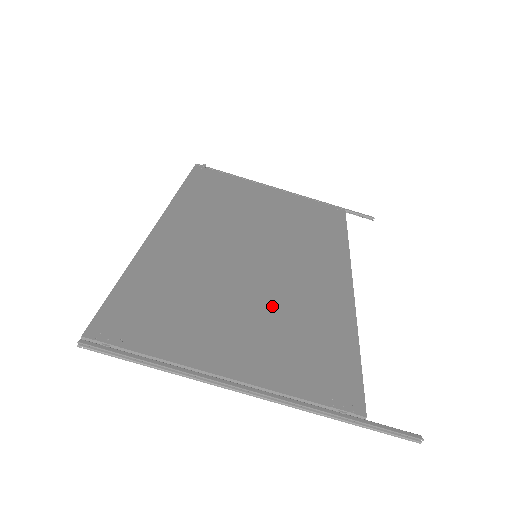
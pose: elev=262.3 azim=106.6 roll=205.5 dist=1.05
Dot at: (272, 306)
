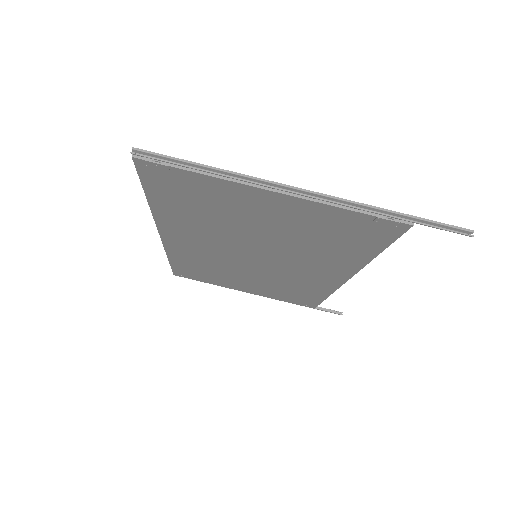
Dot at: occluded
